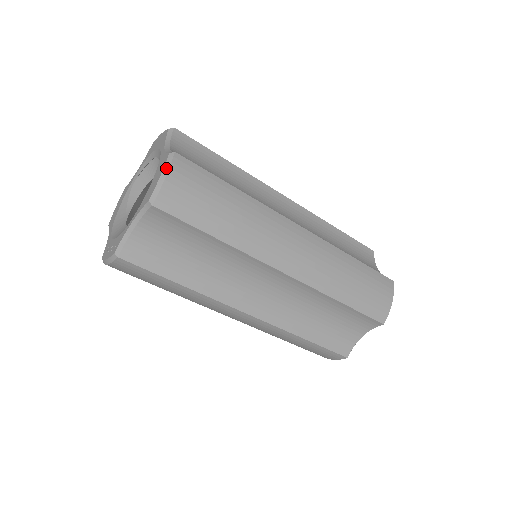
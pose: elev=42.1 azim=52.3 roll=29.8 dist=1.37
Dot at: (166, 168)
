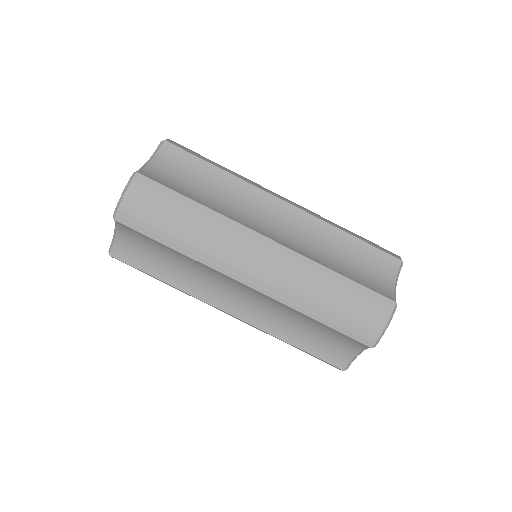
Dot at: (126, 188)
